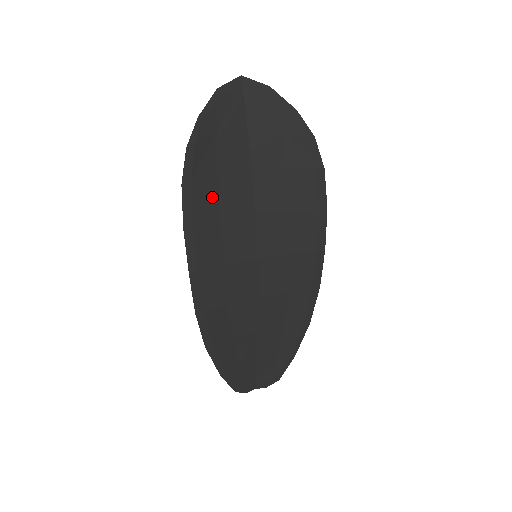
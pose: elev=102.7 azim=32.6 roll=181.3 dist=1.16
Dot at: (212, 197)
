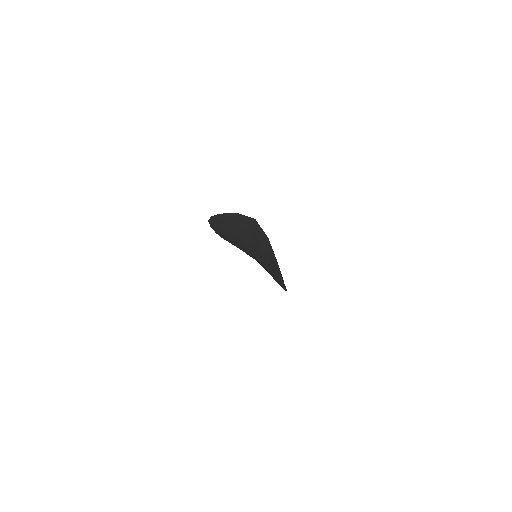
Dot at: (227, 233)
